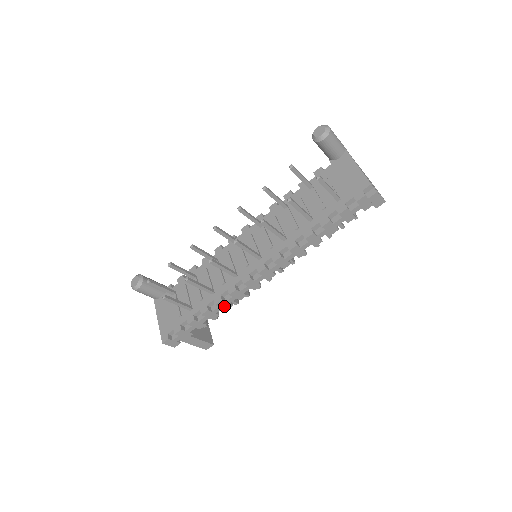
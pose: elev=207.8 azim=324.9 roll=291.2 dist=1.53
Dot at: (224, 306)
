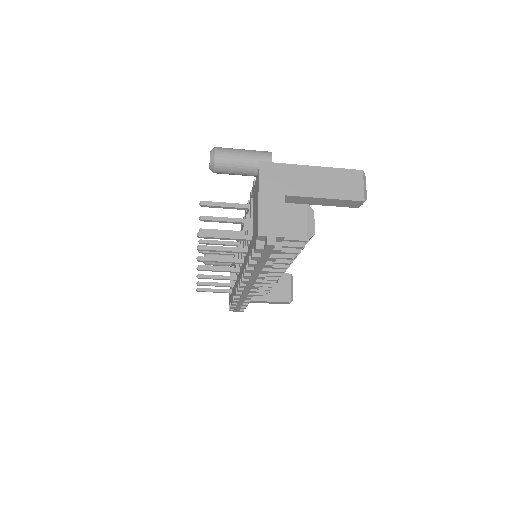
Dot at: (244, 299)
